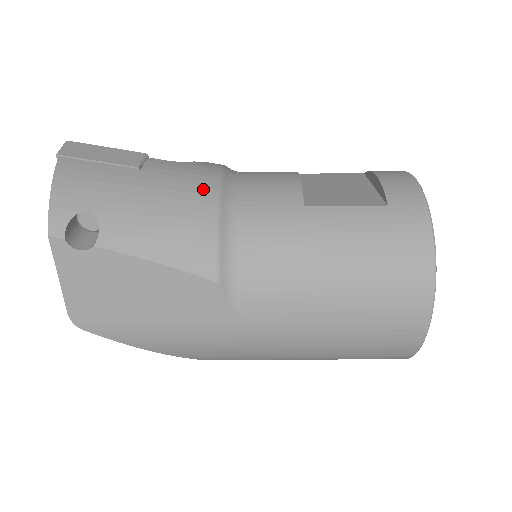
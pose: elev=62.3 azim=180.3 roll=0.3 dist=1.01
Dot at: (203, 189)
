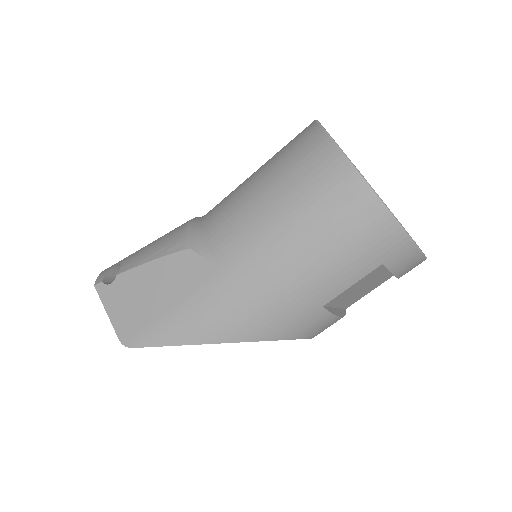
Dot at: occluded
